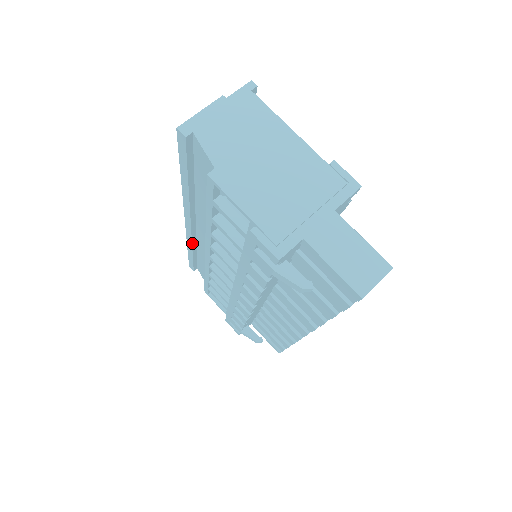
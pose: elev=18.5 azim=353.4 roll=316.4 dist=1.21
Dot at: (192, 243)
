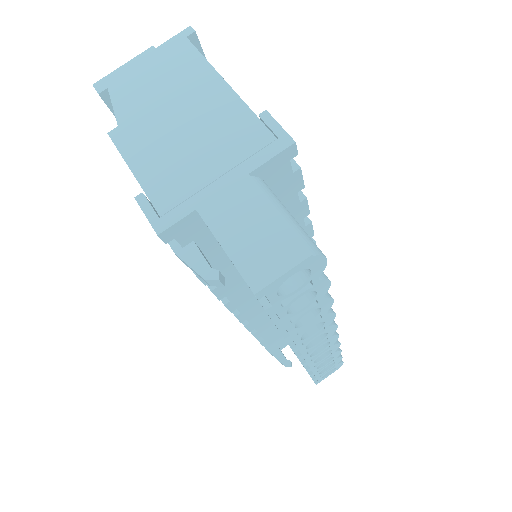
Dot at: occluded
